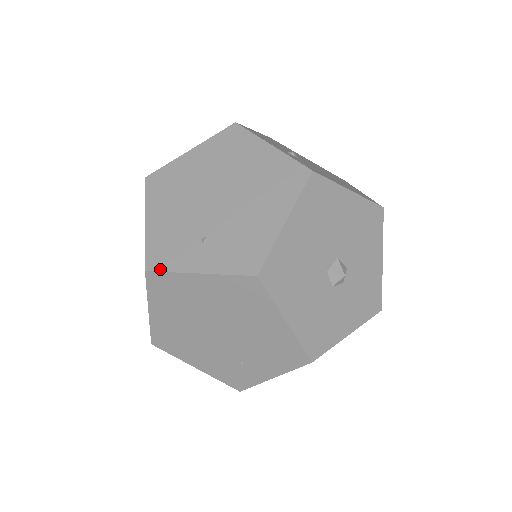
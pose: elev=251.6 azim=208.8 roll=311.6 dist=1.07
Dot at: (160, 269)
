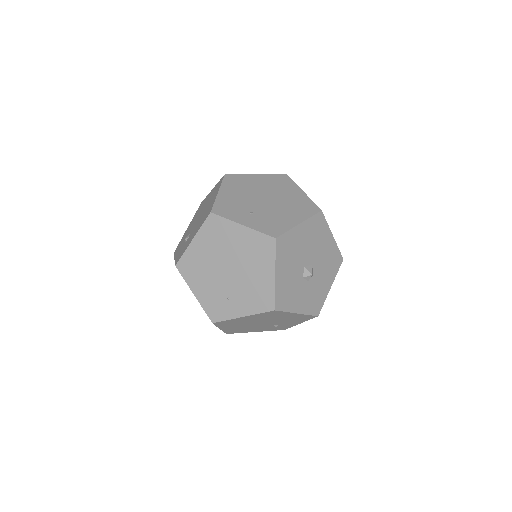
Dot at: (220, 215)
